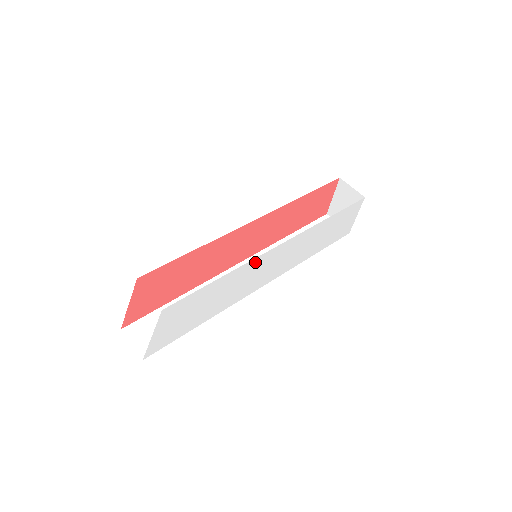
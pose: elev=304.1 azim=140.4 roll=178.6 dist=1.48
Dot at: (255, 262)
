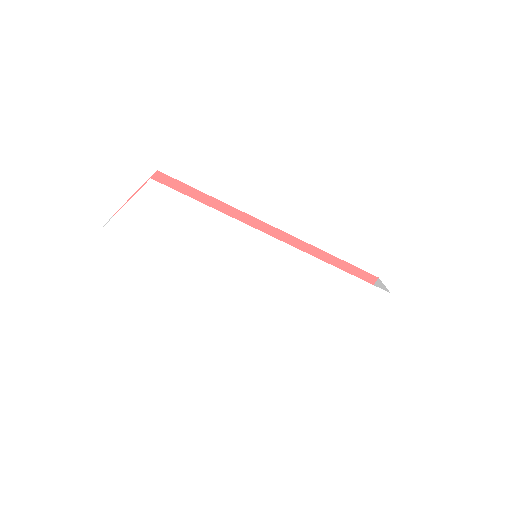
Dot at: (249, 233)
